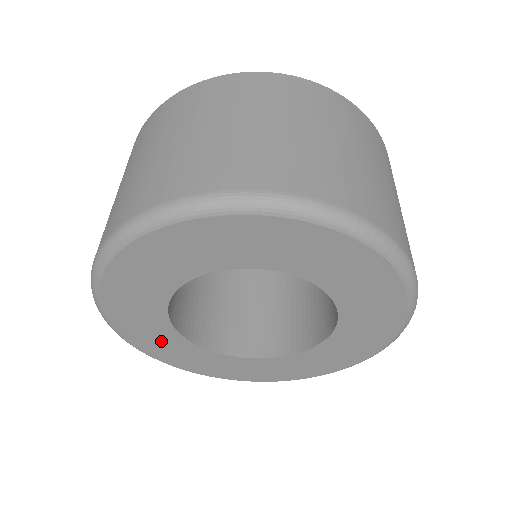
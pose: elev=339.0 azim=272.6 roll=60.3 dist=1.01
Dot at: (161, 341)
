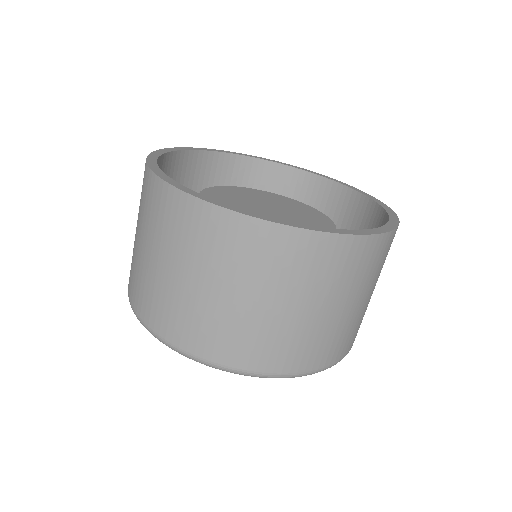
Dot at: occluded
